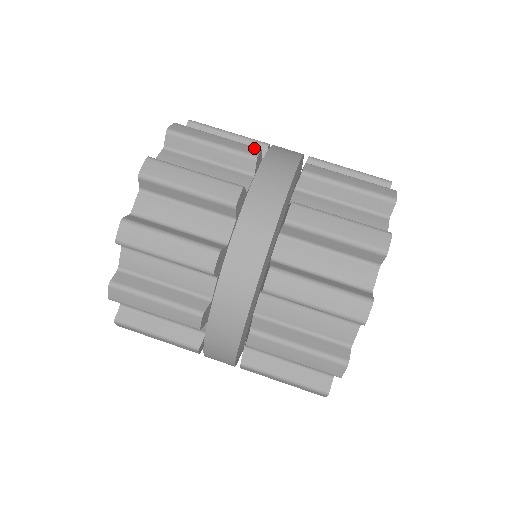
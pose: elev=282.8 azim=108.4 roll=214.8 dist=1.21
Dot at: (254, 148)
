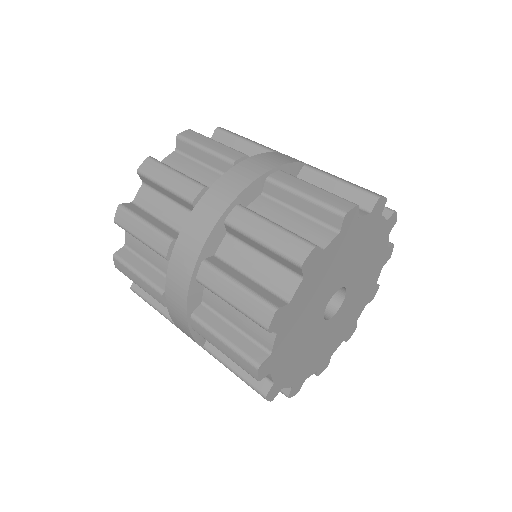
Dot at: occluded
